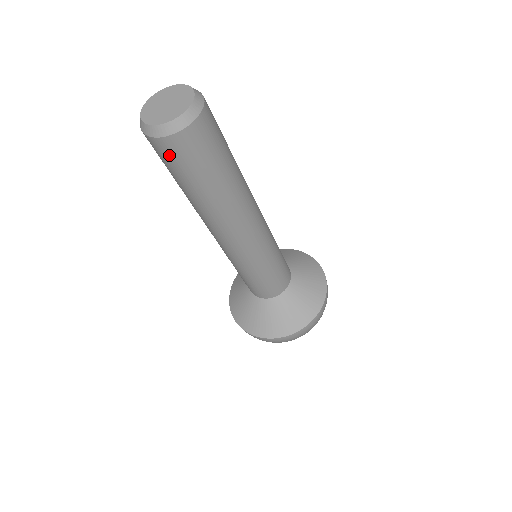
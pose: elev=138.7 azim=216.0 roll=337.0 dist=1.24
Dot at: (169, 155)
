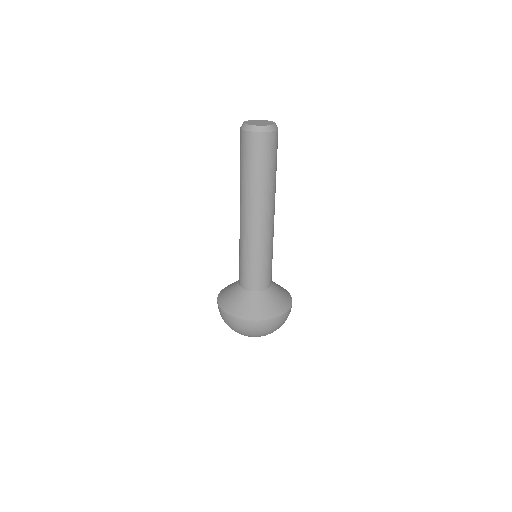
Dot at: (268, 145)
